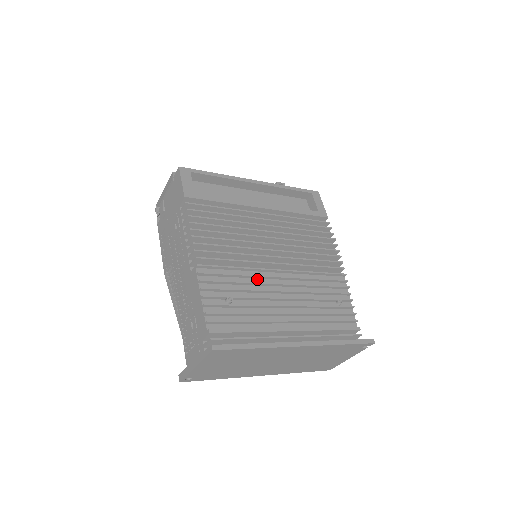
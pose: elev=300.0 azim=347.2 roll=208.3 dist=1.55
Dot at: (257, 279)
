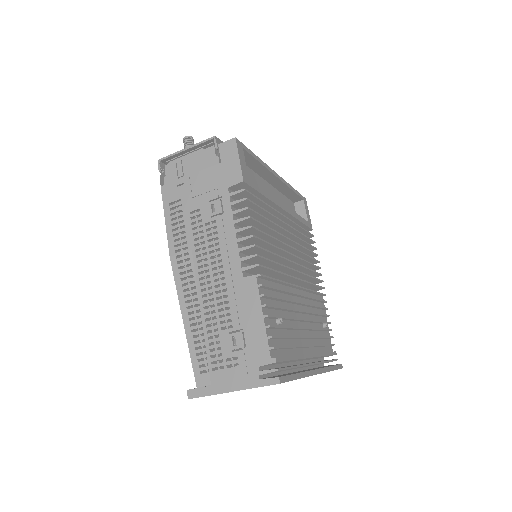
Dot at: (288, 295)
